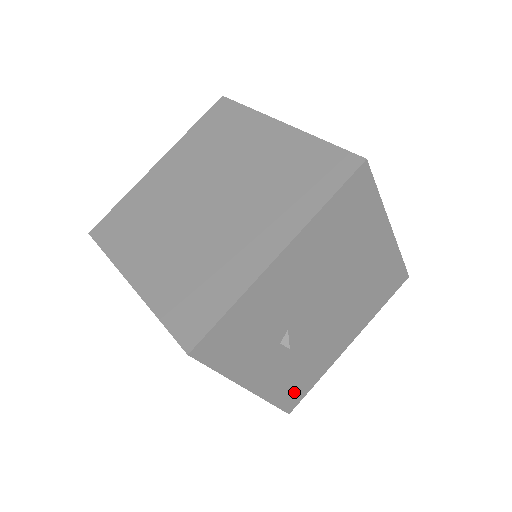
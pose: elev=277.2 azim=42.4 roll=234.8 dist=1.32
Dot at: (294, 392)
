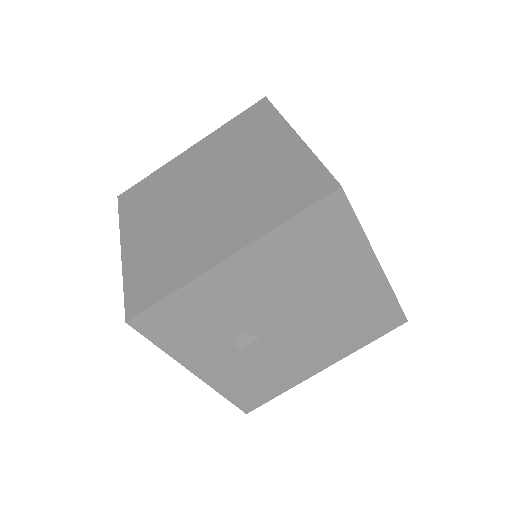
Dot at: (252, 394)
